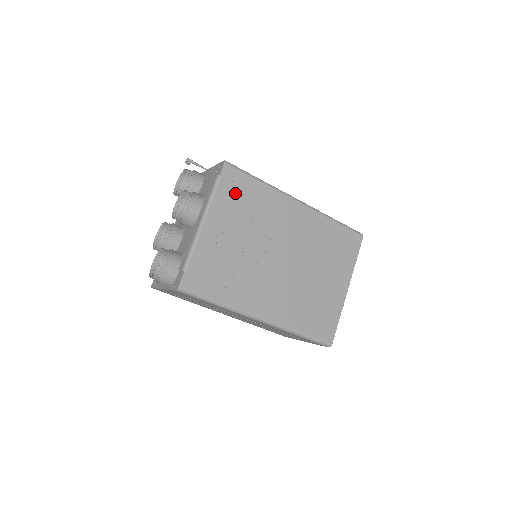
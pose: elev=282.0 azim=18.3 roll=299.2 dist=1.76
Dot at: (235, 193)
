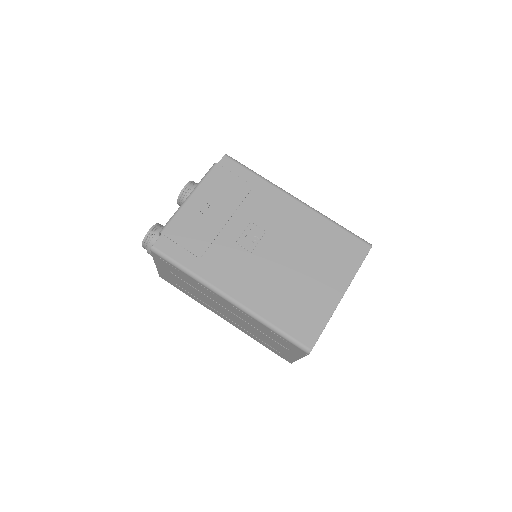
Dot at: (227, 179)
